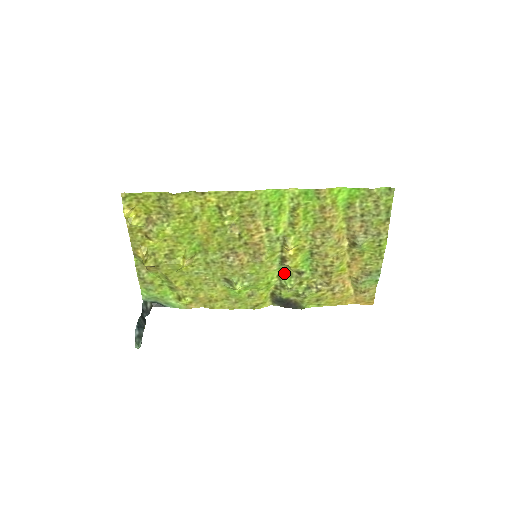
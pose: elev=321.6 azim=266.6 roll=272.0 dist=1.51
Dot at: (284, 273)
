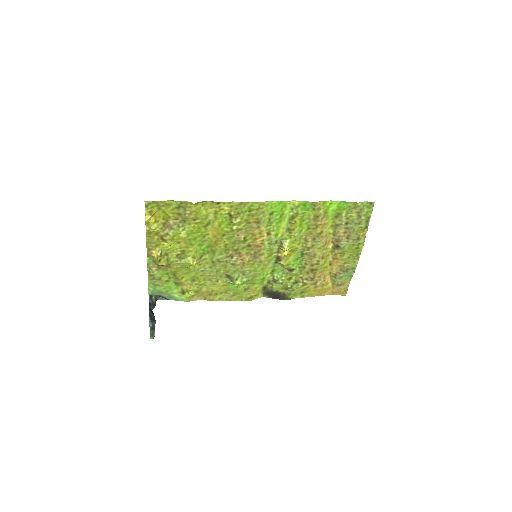
Dot at: (277, 270)
